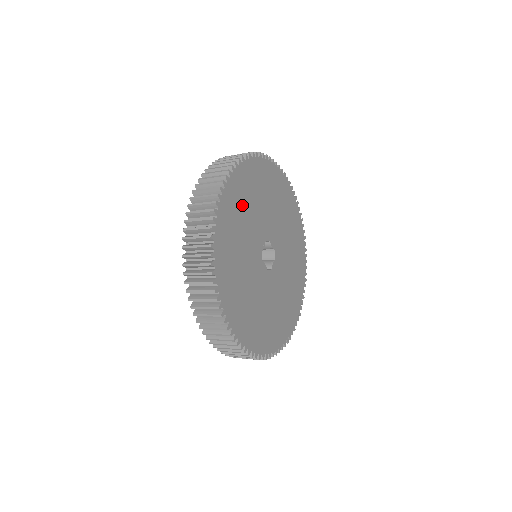
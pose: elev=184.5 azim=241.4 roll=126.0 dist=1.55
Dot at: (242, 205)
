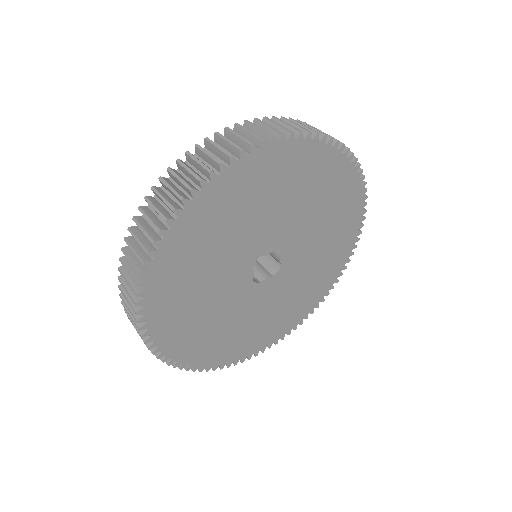
Dot at: (272, 187)
